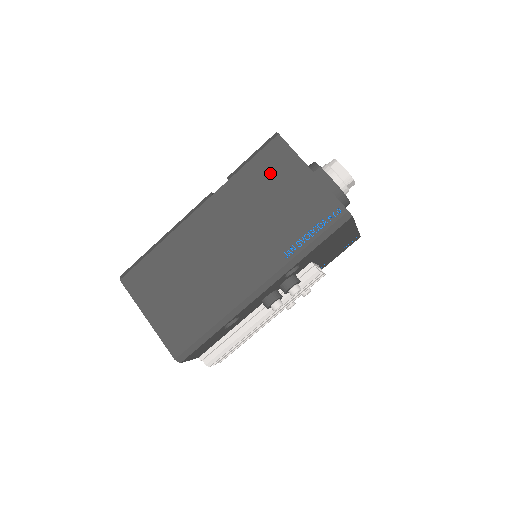
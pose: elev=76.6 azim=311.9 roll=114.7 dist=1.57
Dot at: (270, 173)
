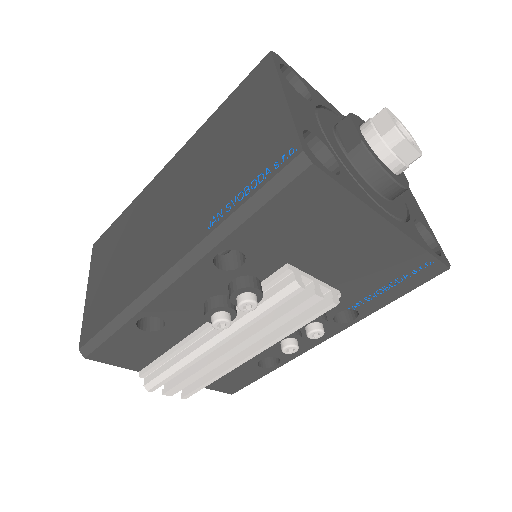
Dot at: (241, 107)
